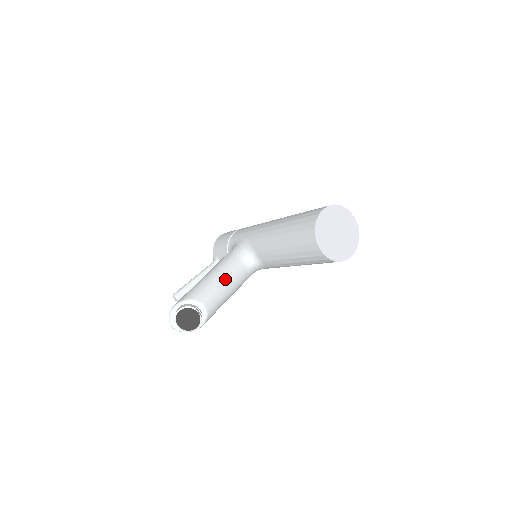
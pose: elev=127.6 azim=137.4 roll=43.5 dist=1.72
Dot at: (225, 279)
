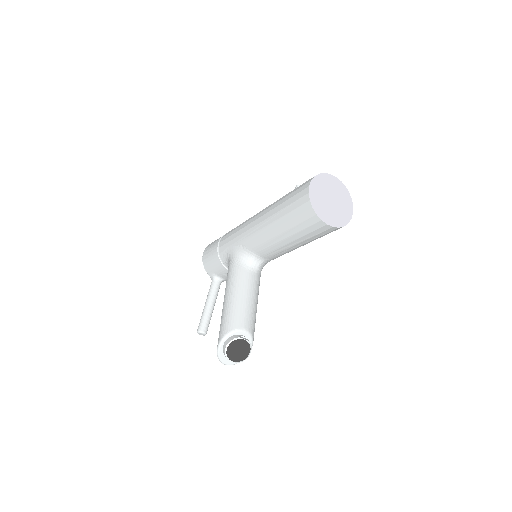
Dot at: (245, 294)
